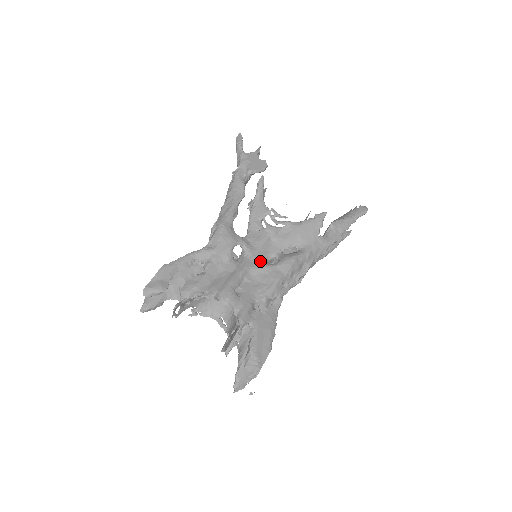
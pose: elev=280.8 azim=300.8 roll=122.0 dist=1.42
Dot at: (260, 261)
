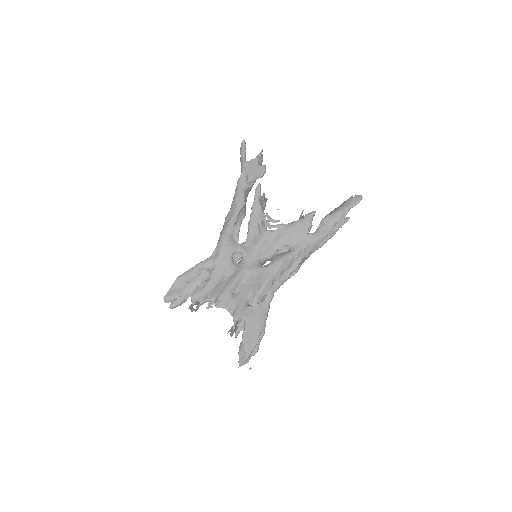
Dot at: (255, 264)
